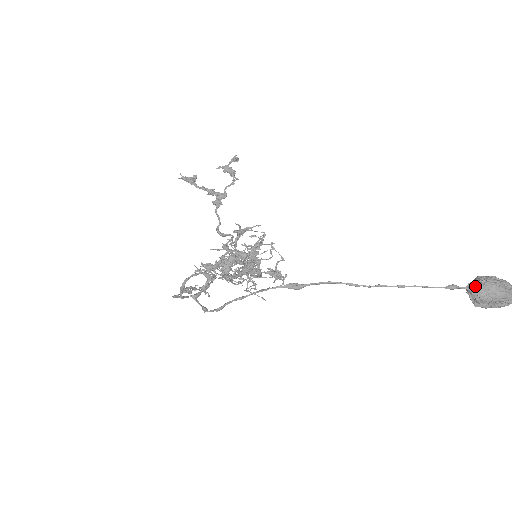
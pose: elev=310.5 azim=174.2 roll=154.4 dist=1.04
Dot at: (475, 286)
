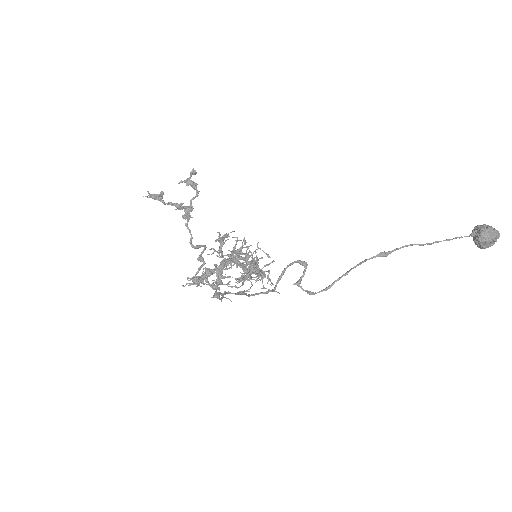
Dot at: (483, 232)
